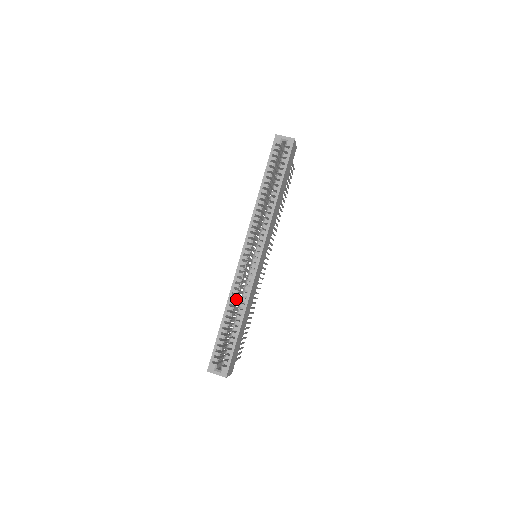
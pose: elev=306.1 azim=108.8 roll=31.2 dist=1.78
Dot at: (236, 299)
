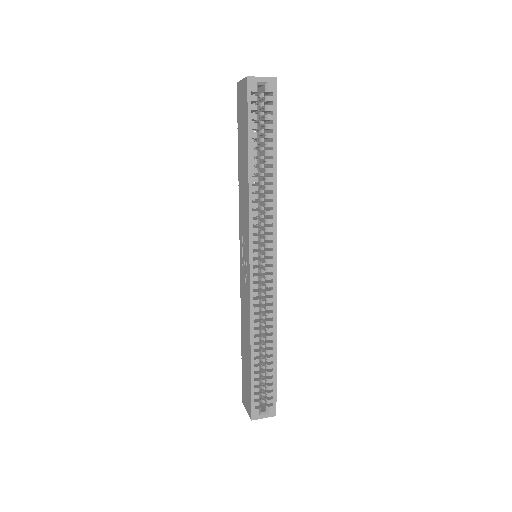
Dot at: (259, 325)
